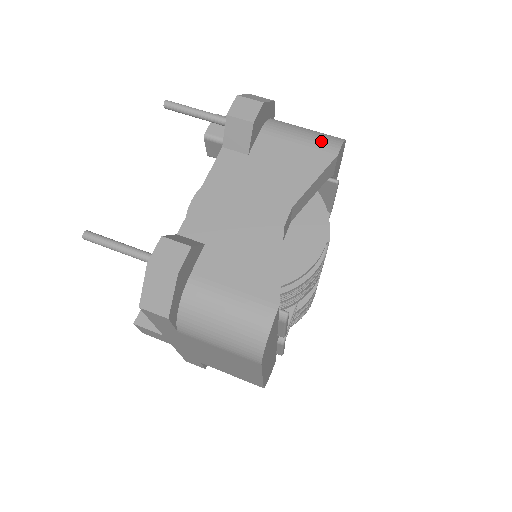
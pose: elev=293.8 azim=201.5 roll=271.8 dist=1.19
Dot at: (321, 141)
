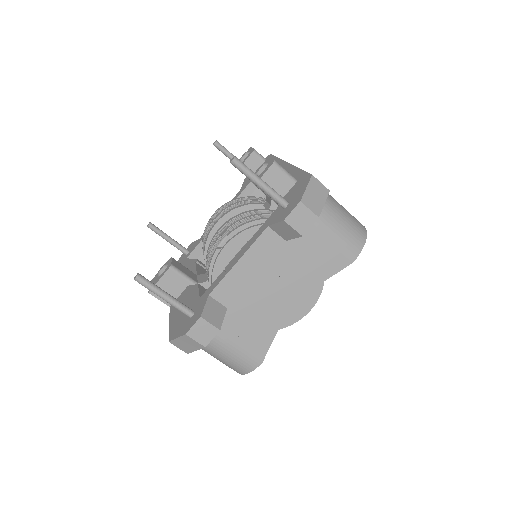
Dot at: (347, 245)
